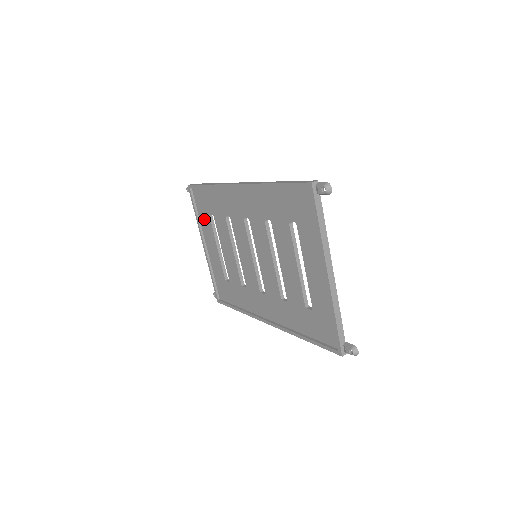
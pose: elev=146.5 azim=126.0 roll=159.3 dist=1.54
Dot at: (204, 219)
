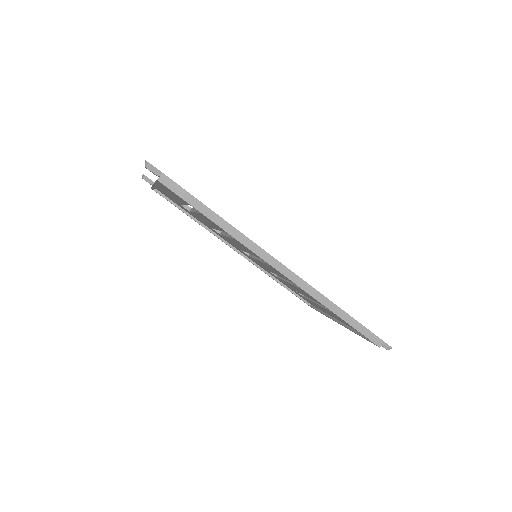
Dot at: occluded
